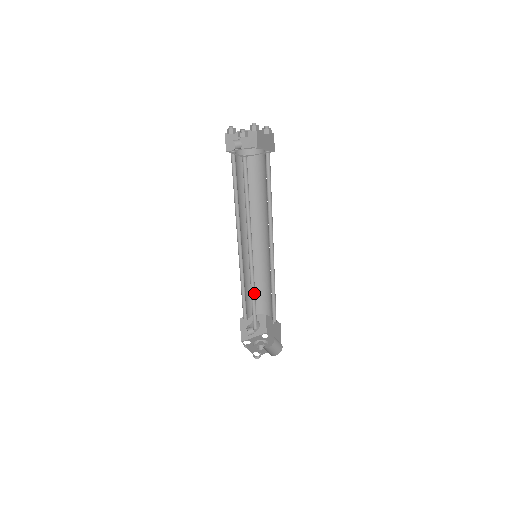
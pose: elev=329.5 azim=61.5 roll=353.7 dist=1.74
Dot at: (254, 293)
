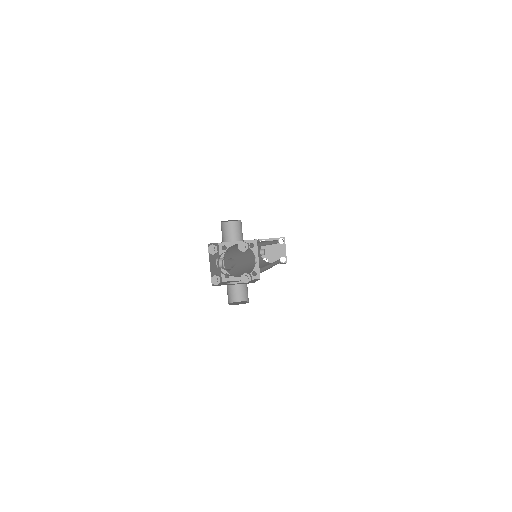
Dot at: occluded
